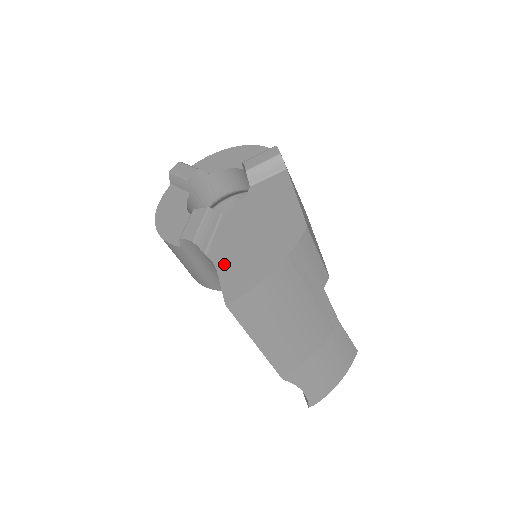
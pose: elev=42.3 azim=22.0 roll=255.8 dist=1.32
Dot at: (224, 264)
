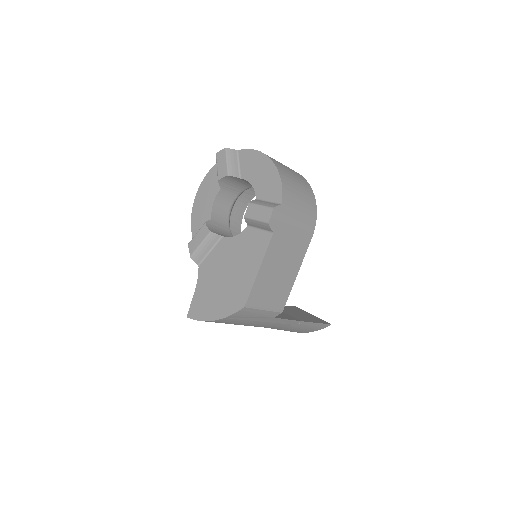
Dot at: (201, 286)
